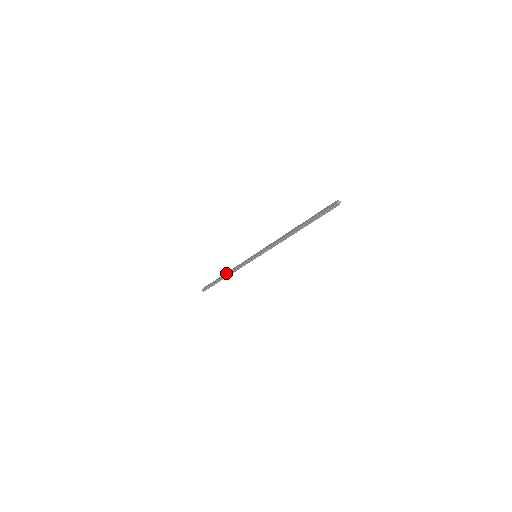
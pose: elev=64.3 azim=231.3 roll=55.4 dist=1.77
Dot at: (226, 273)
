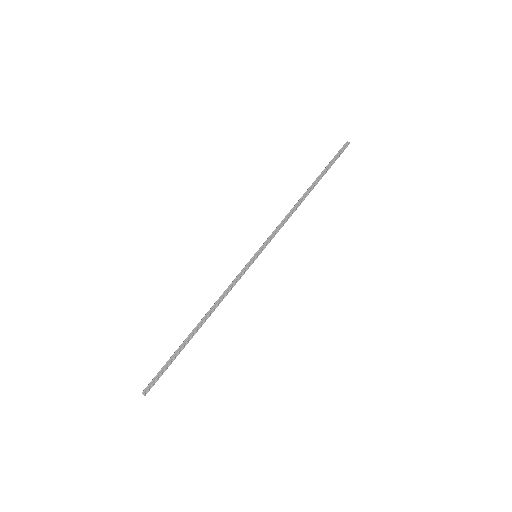
Dot at: occluded
